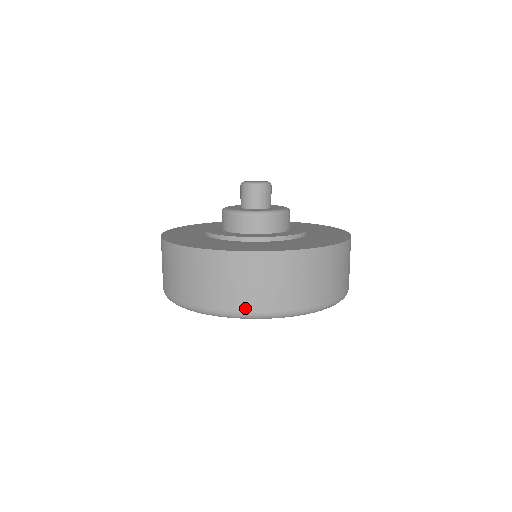
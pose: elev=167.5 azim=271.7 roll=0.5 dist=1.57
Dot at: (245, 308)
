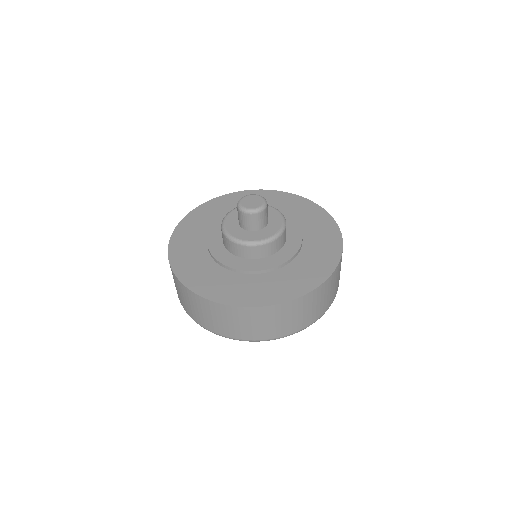
Dot at: (189, 313)
